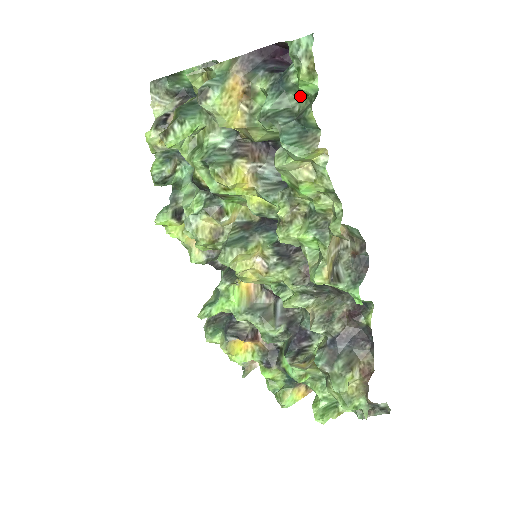
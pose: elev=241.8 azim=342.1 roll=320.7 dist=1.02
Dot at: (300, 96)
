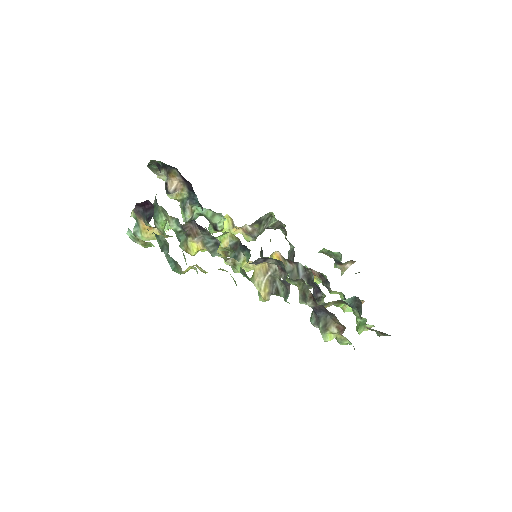
Dot at: (162, 238)
